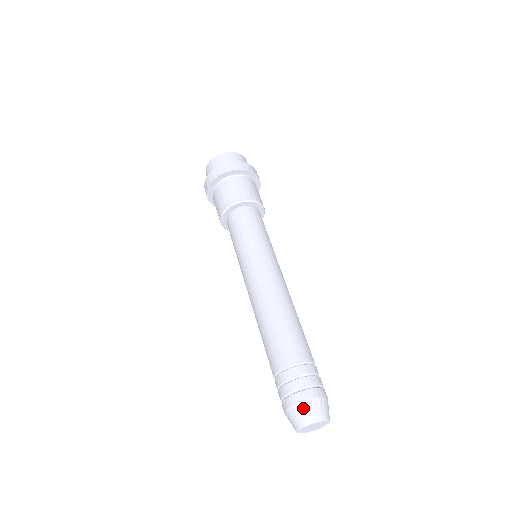
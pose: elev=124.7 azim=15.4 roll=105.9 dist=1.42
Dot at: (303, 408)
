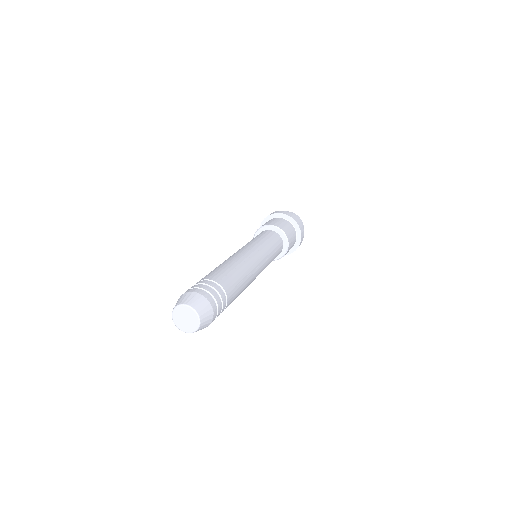
Dot at: (178, 300)
